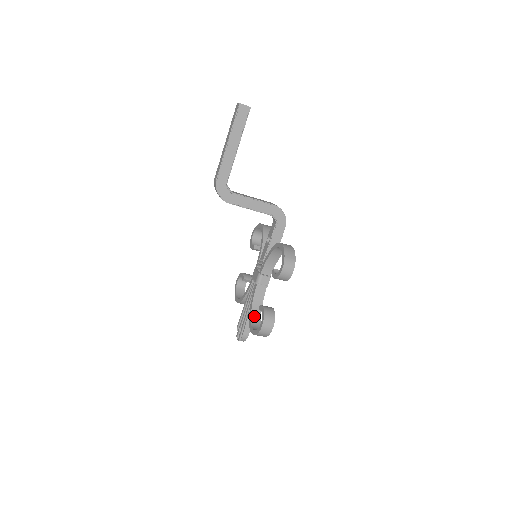
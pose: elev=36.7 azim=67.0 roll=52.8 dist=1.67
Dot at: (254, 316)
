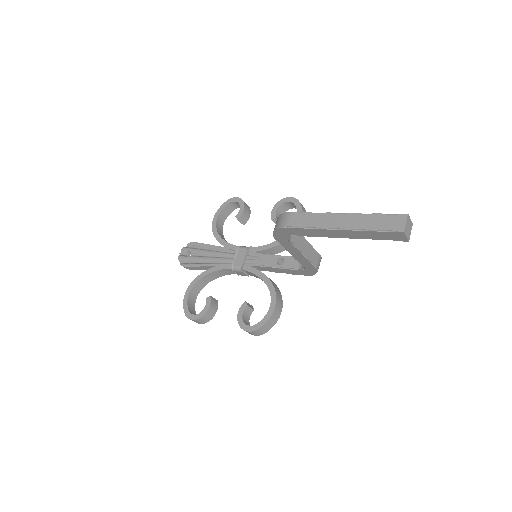
Dot at: (203, 280)
